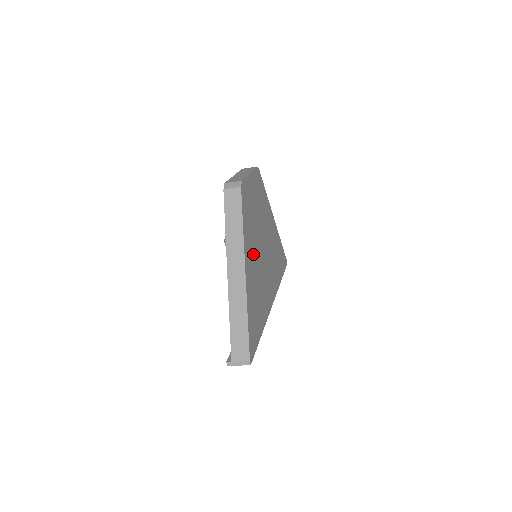
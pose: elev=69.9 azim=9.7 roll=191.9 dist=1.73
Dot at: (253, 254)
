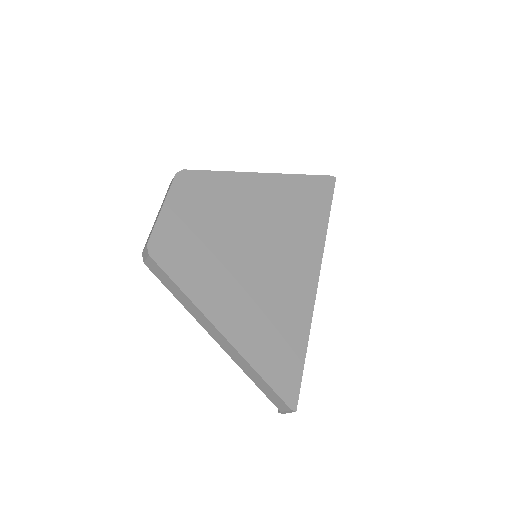
Dot at: (229, 288)
